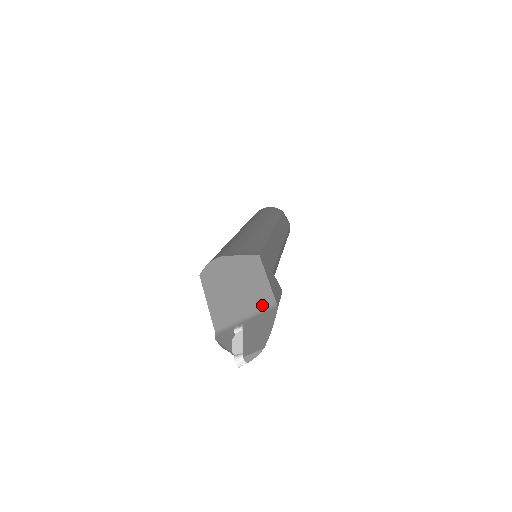
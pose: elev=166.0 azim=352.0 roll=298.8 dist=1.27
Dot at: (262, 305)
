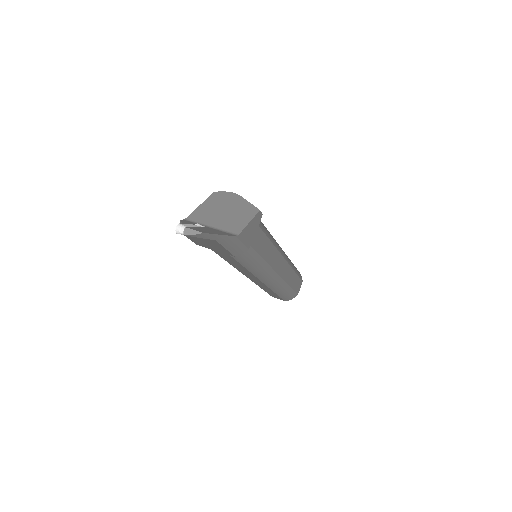
Dot at: (229, 229)
